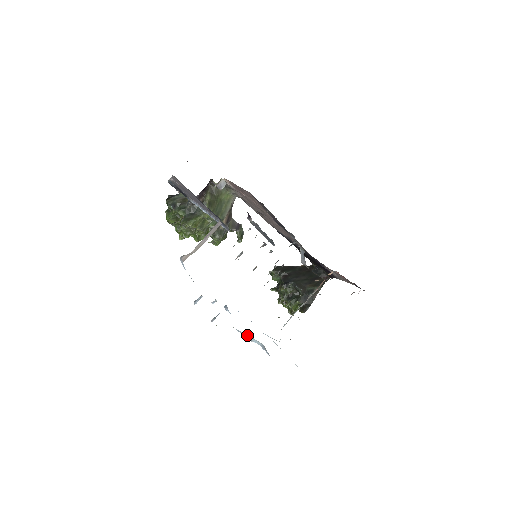
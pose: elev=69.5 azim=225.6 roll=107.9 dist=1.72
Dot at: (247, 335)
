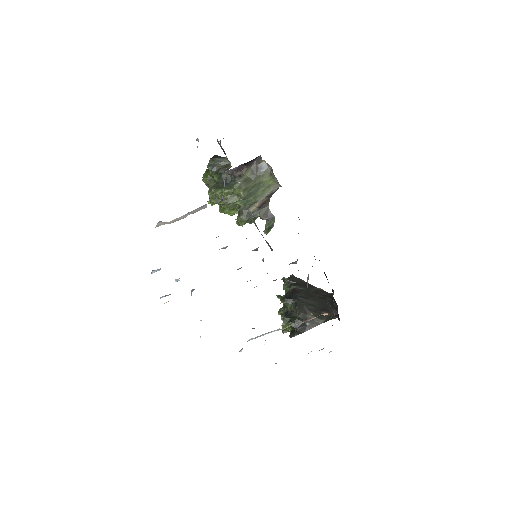
Dot at: occluded
